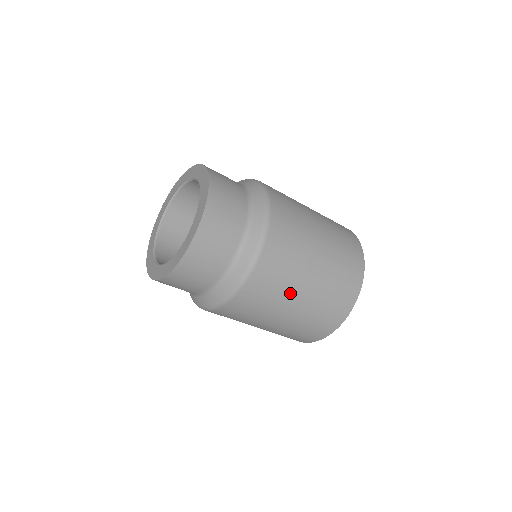
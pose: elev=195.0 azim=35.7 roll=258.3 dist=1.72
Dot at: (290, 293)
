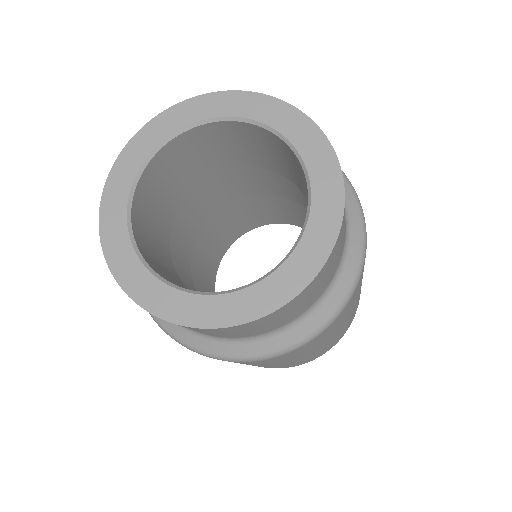
Dot at: (342, 323)
